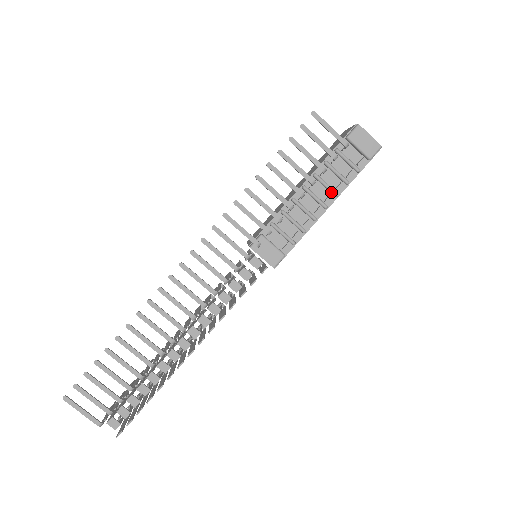
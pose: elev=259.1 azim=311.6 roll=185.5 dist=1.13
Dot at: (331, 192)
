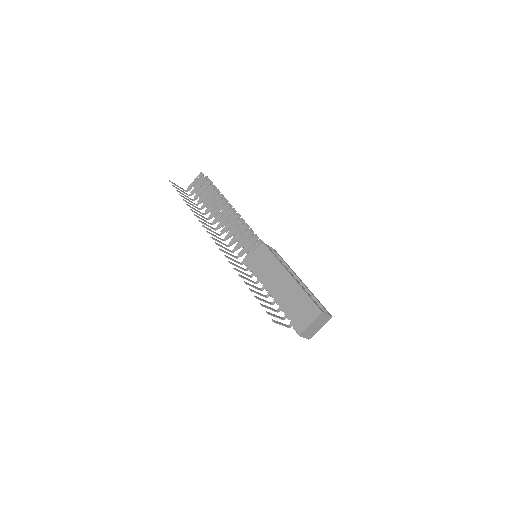
Dot at: occluded
